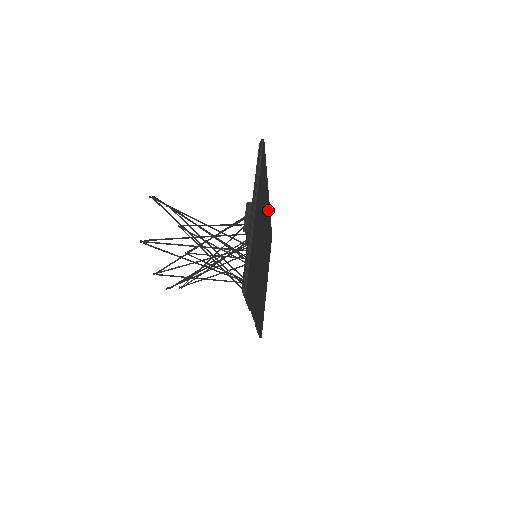
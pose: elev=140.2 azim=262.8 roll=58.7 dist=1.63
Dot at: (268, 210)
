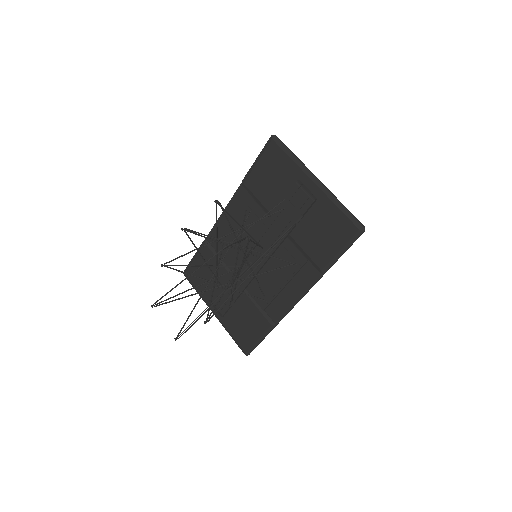
Dot at: (224, 224)
